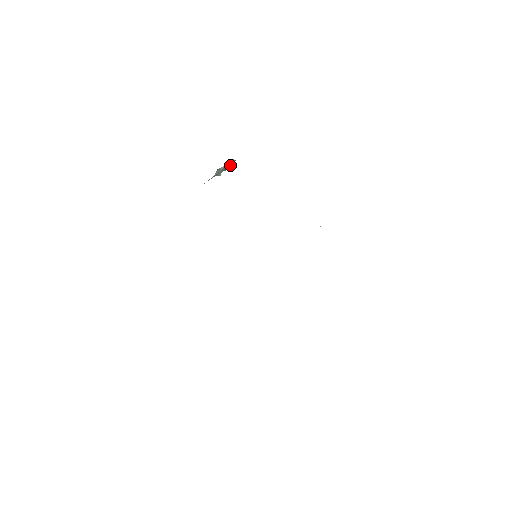
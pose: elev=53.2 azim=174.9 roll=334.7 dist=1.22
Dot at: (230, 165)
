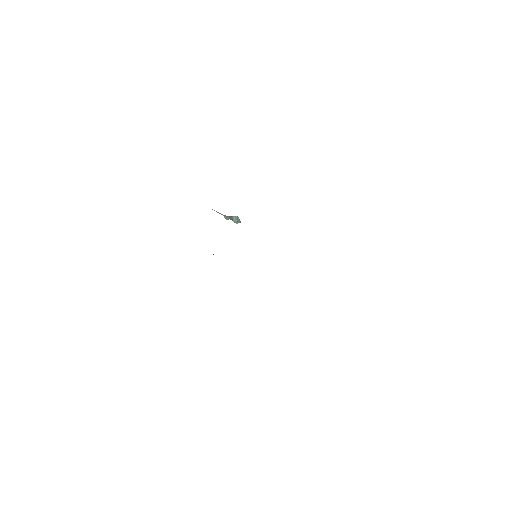
Dot at: (236, 220)
